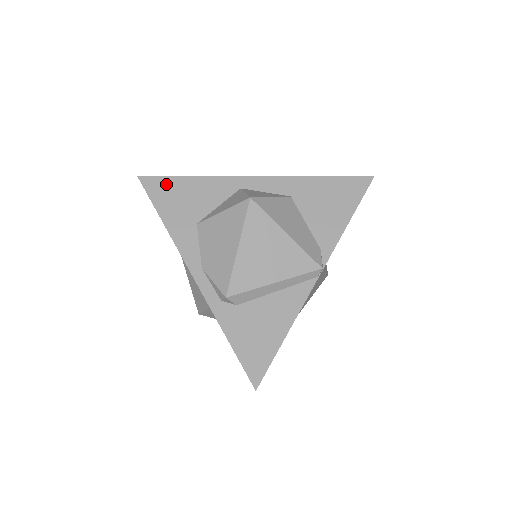
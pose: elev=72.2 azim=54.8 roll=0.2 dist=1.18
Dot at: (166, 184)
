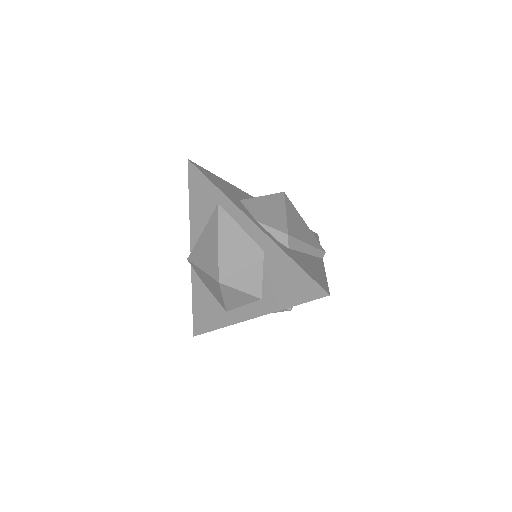
Dot at: (209, 173)
